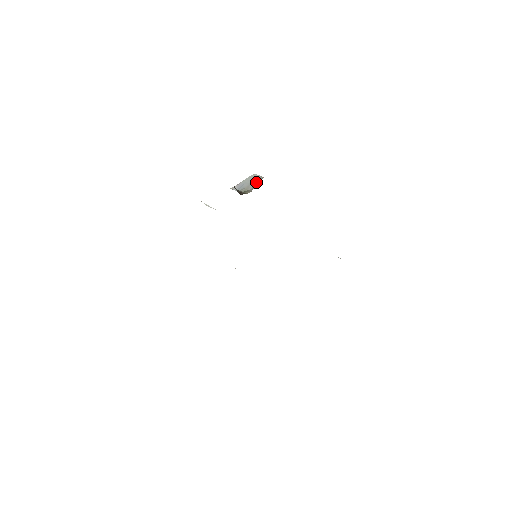
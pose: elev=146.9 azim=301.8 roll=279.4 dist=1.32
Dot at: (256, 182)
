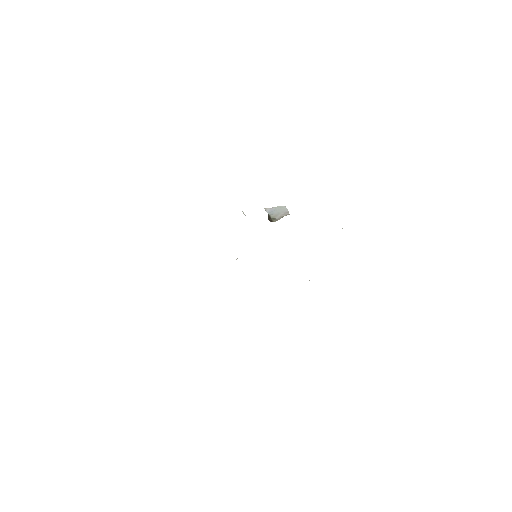
Dot at: (283, 215)
